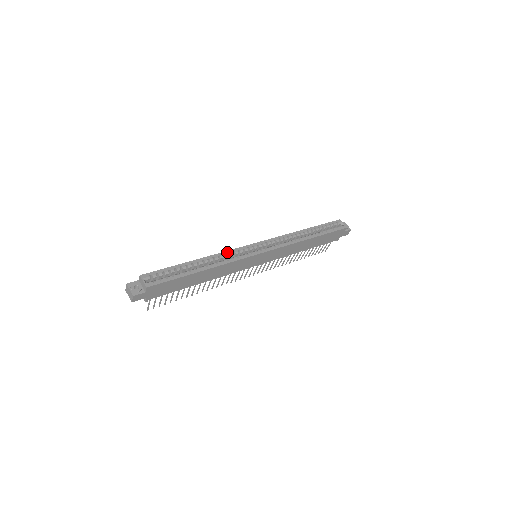
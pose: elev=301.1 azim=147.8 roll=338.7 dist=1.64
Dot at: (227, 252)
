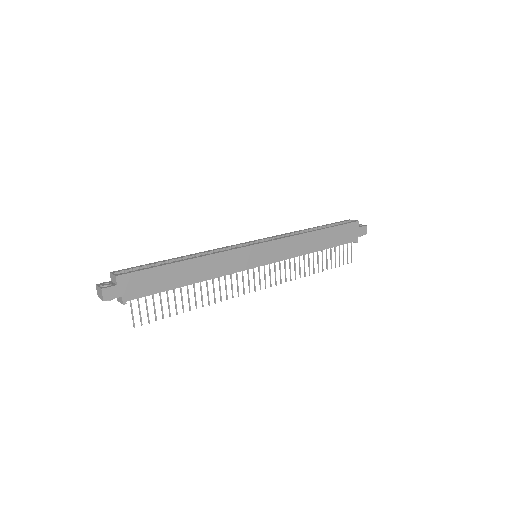
Dot at: (216, 249)
